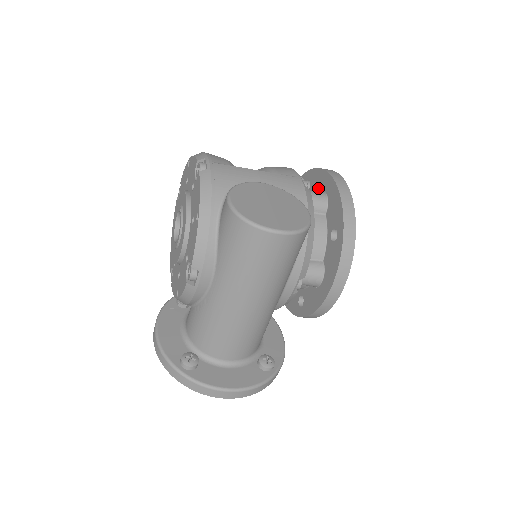
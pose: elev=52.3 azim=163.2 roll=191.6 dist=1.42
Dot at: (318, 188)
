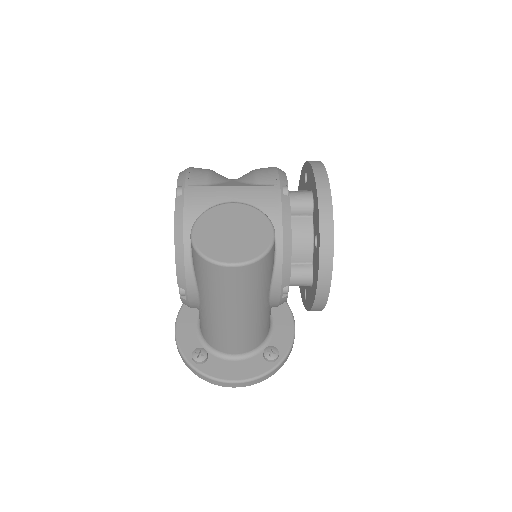
Dot at: (309, 185)
